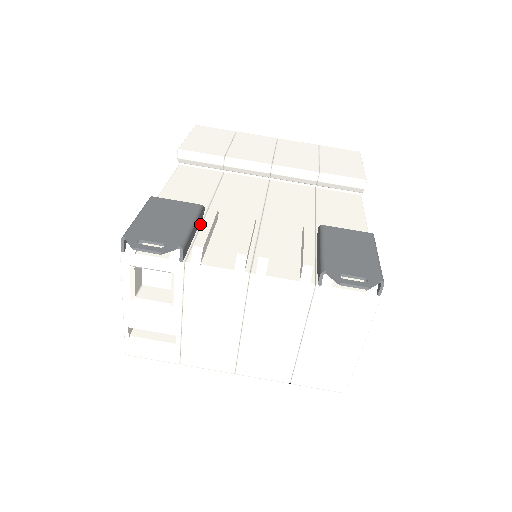
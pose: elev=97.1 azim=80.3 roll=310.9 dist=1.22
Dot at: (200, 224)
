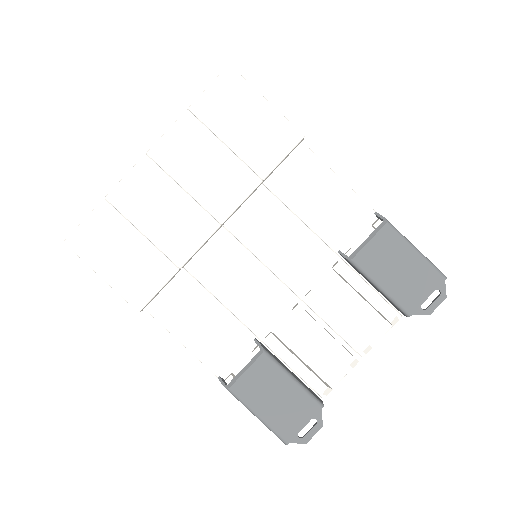
Dot at: (273, 354)
